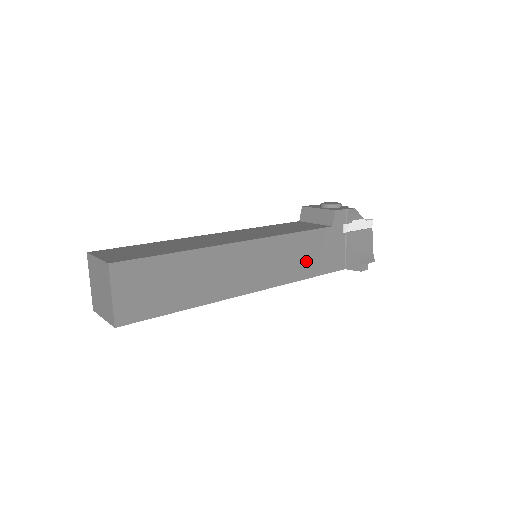
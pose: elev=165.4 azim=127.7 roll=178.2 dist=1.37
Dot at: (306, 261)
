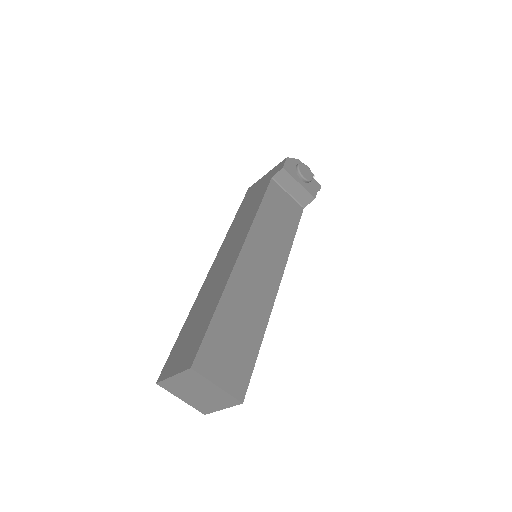
Dot at: occluded
